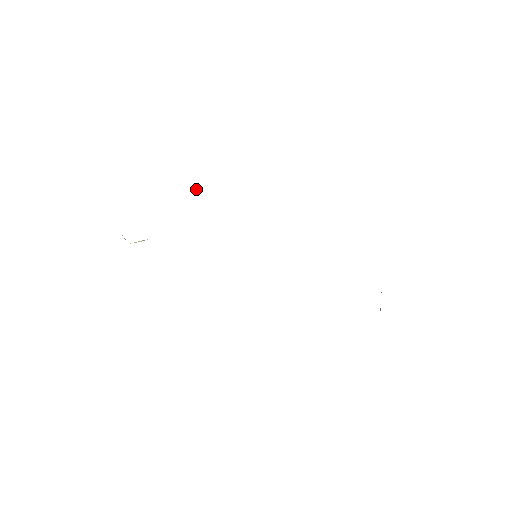
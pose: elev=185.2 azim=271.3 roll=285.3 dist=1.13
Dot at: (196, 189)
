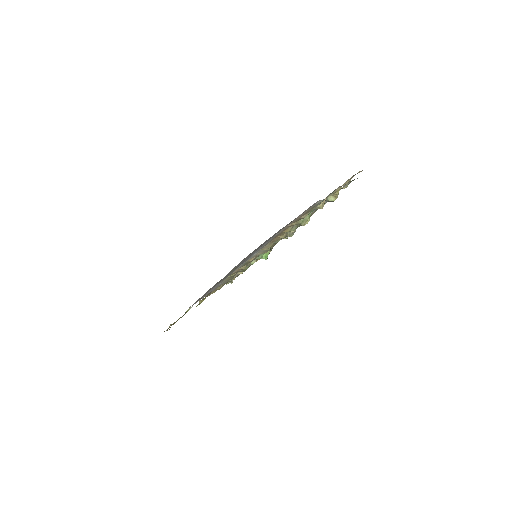
Dot at: (263, 258)
